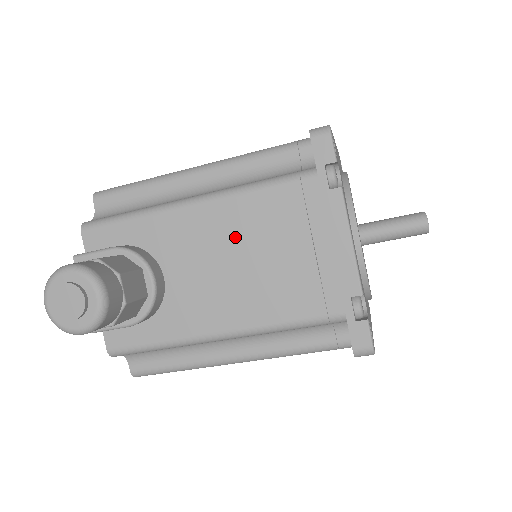
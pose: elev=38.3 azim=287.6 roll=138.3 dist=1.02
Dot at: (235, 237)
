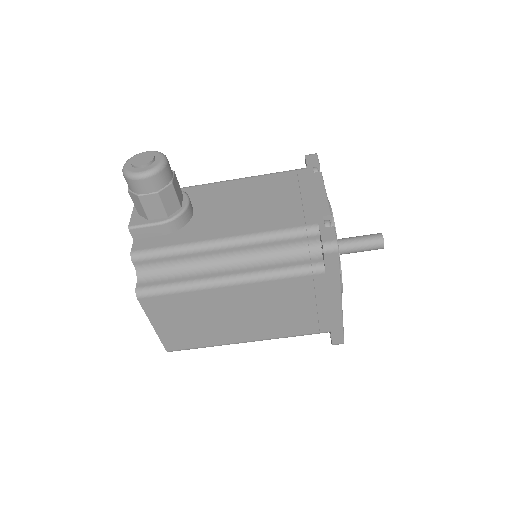
Dot at: (249, 193)
